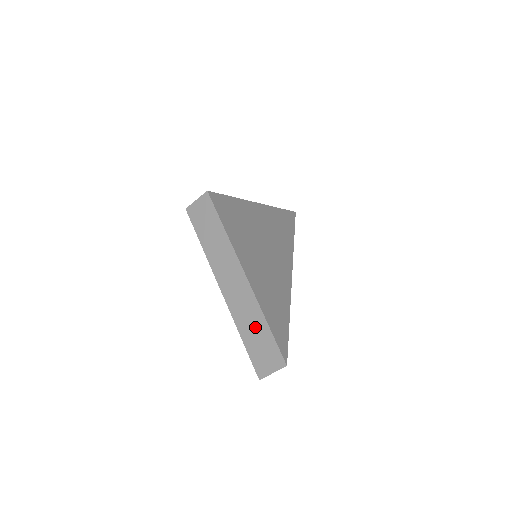
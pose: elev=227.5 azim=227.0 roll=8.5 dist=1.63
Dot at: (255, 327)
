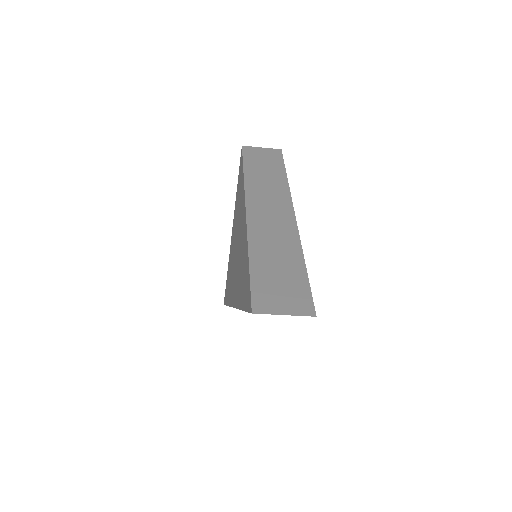
Dot at: (282, 259)
